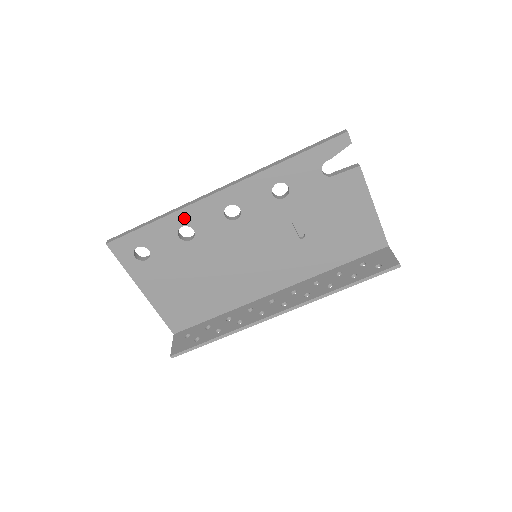
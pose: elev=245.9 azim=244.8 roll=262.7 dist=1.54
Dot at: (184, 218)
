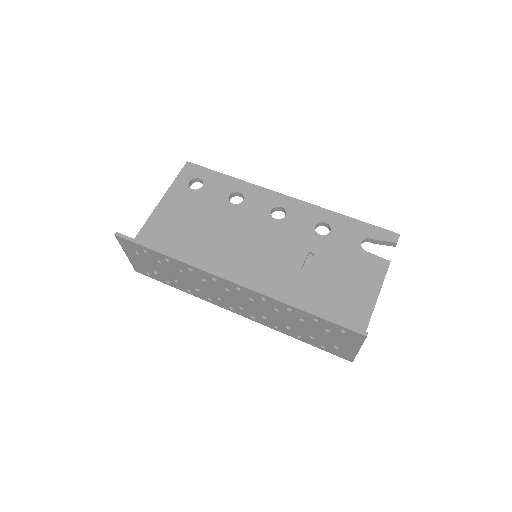
Dot at: (247, 190)
